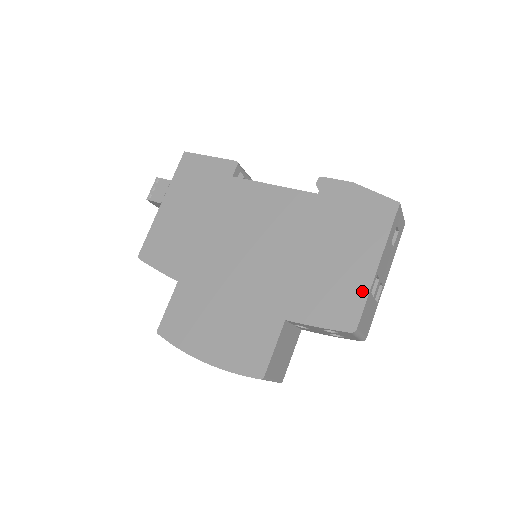
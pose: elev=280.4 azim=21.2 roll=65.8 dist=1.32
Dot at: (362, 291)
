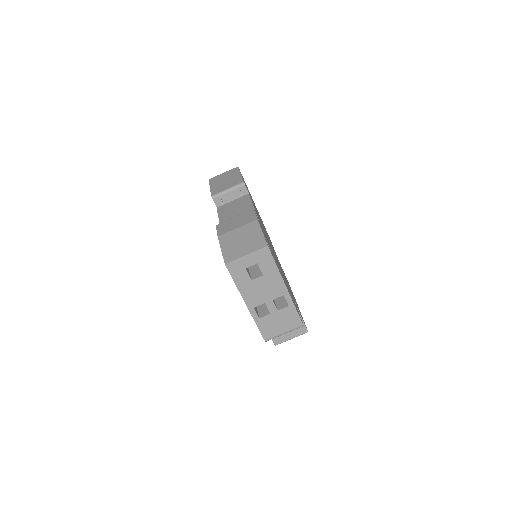
Dot at: occluded
